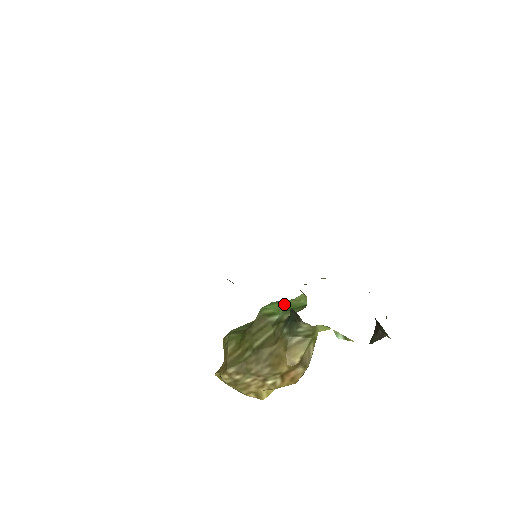
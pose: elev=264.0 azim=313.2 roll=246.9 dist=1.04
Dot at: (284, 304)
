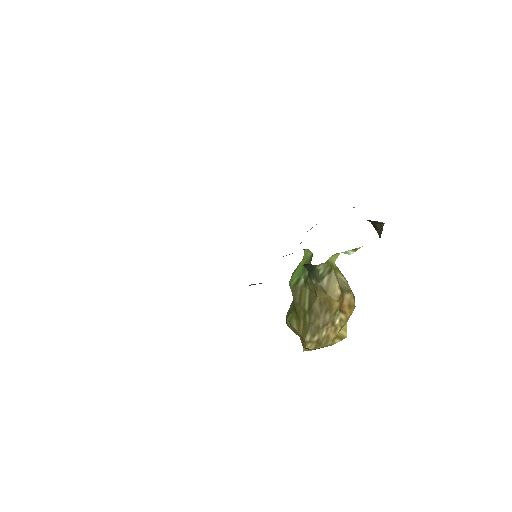
Dot at: (300, 267)
